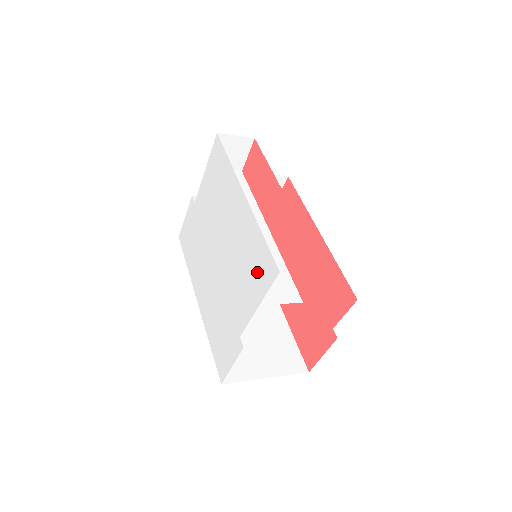
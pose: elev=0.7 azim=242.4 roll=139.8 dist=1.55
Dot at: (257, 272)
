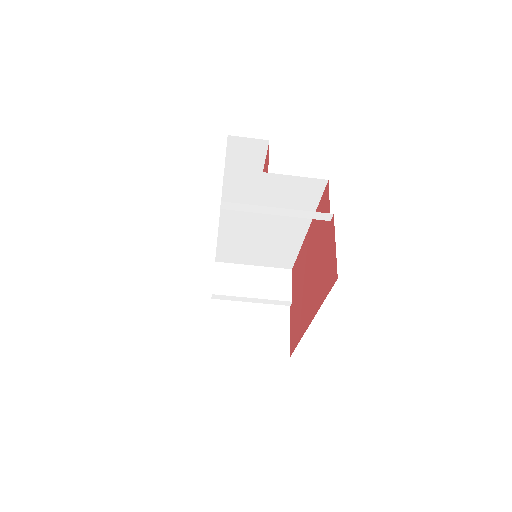
Dot at: occluded
